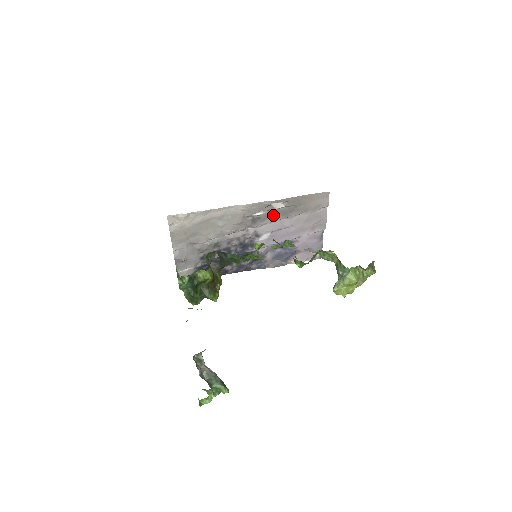
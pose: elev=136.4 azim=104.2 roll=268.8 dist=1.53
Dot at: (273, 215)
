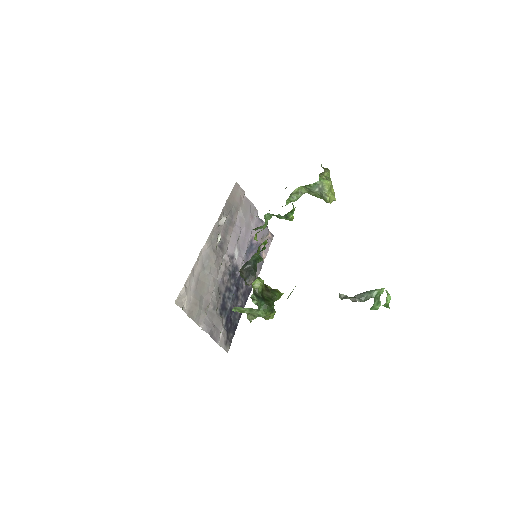
Dot at: (226, 232)
